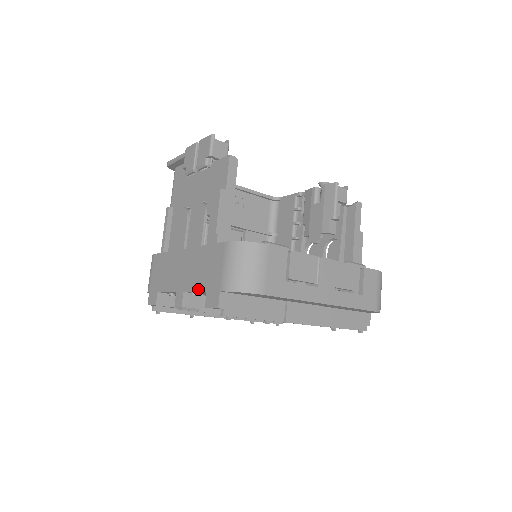
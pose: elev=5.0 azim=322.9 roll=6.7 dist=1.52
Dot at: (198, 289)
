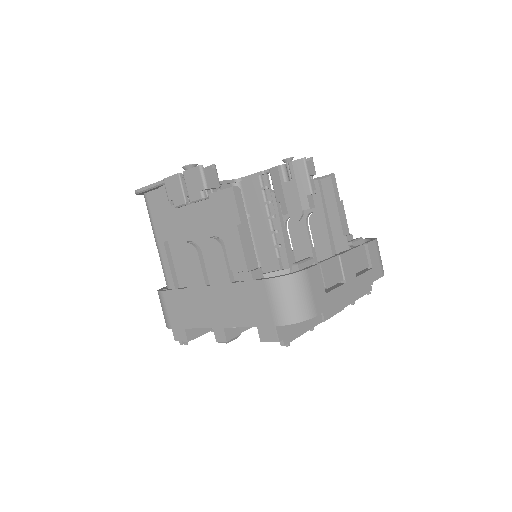
Dot at: (244, 325)
